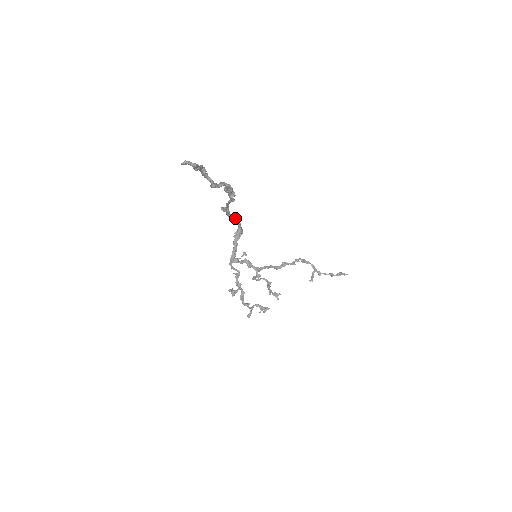
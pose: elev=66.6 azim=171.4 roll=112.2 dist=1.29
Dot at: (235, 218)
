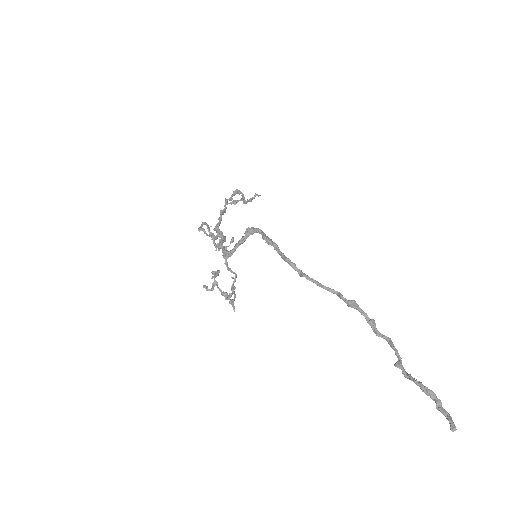
Dot at: (279, 249)
